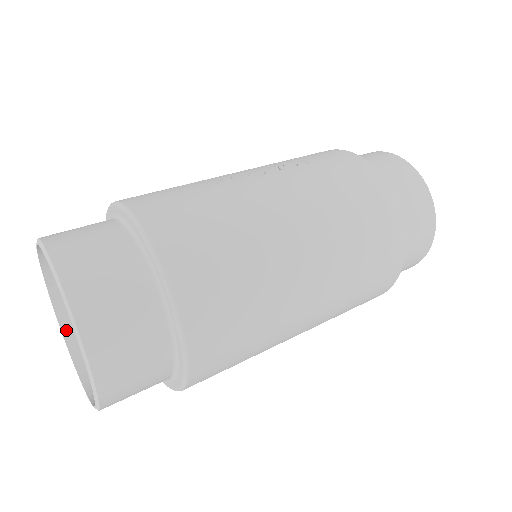
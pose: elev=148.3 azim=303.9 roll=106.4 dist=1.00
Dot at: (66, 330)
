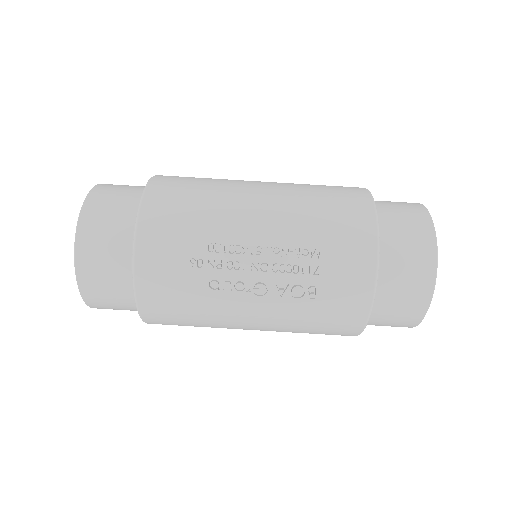
Dot at: occluded
